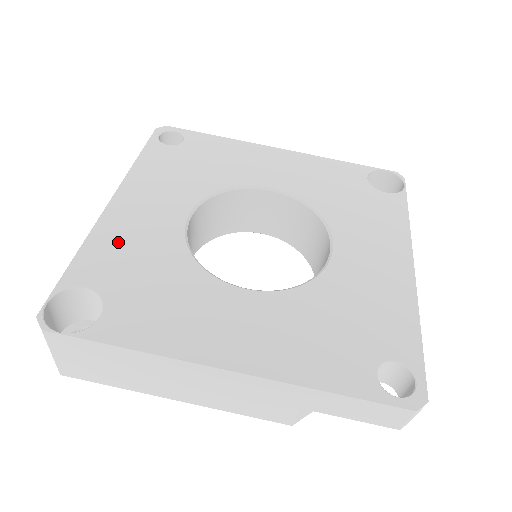
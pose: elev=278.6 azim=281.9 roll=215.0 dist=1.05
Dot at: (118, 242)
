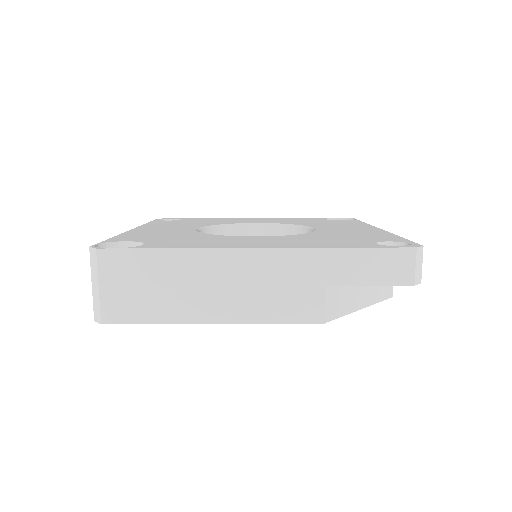
Dot at: (145, 234)
